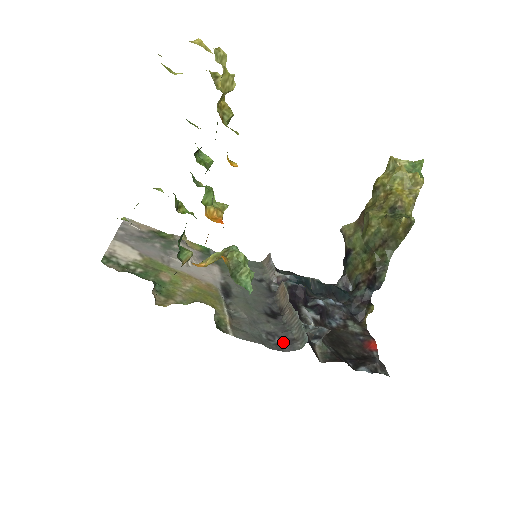
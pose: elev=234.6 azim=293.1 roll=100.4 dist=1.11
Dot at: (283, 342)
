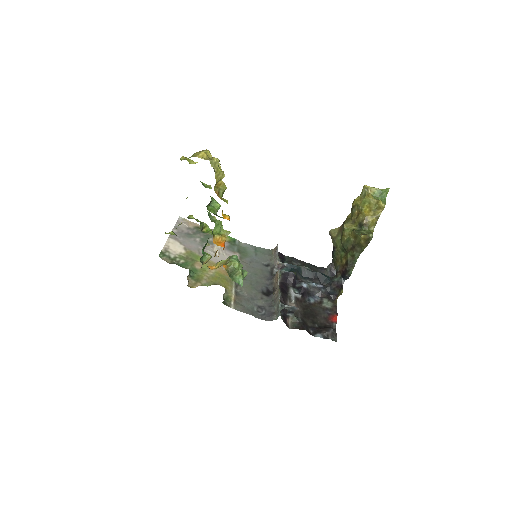
Dot at: (267, 314)
